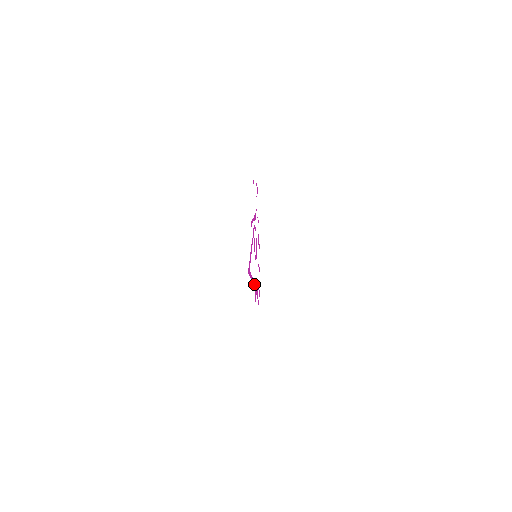
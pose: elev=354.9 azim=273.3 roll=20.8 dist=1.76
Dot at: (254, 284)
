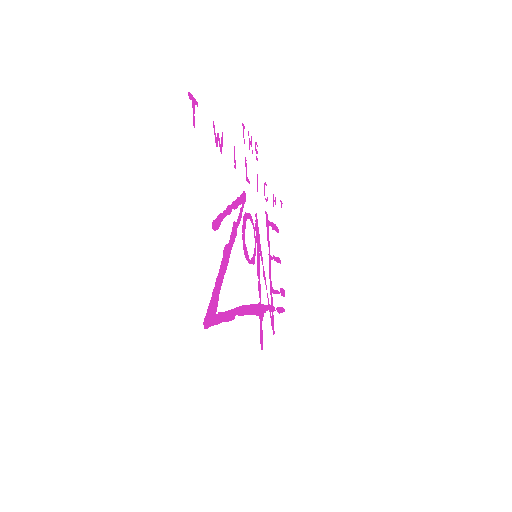
Dot at: (252, 306)
